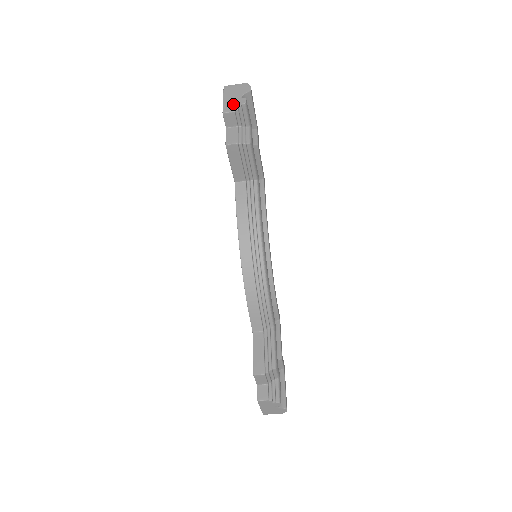
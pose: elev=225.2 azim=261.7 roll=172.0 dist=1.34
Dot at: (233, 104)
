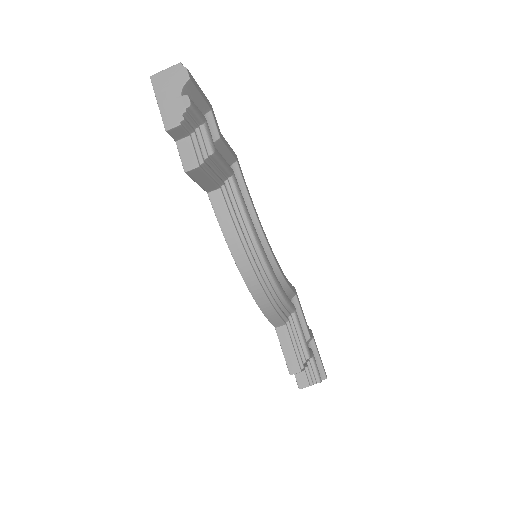
Dot at: (174, 111)
